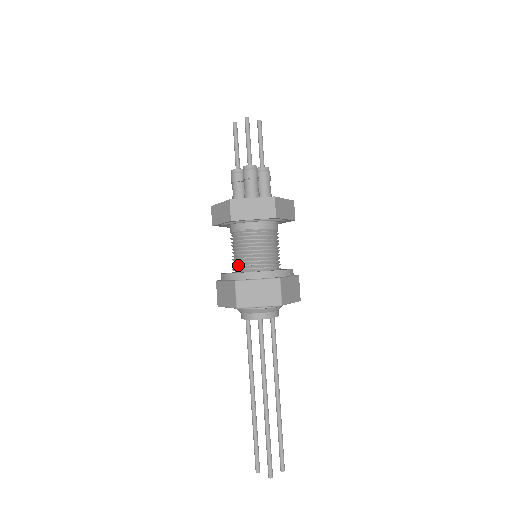
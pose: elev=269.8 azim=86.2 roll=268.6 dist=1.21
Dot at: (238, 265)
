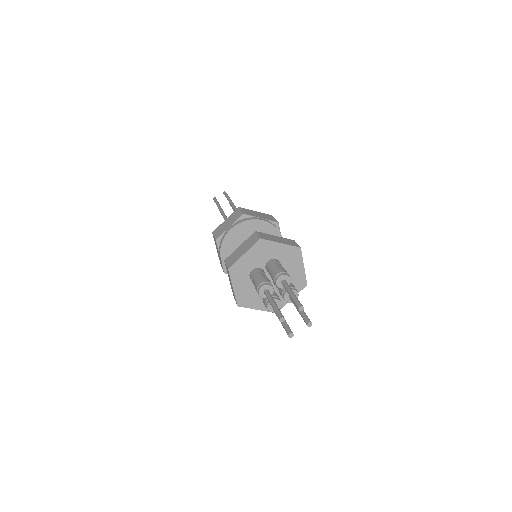
Dot at: occluded
